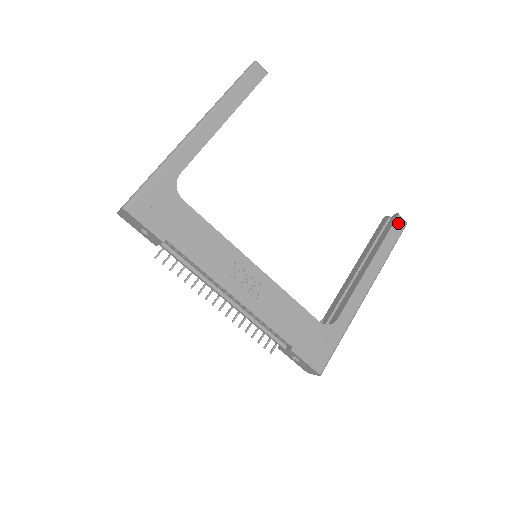
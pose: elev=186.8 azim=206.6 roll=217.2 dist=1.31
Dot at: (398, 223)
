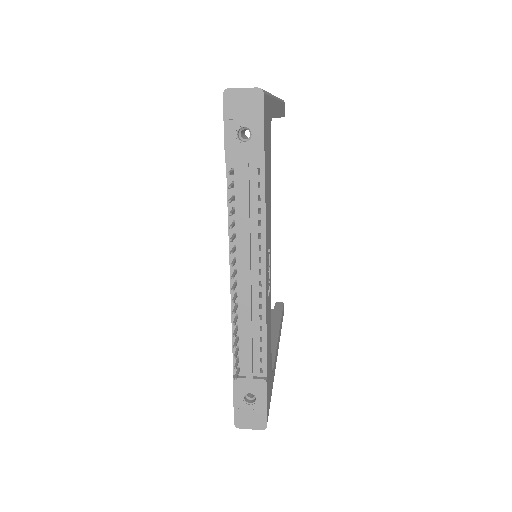
Dot at: (283, 310)
